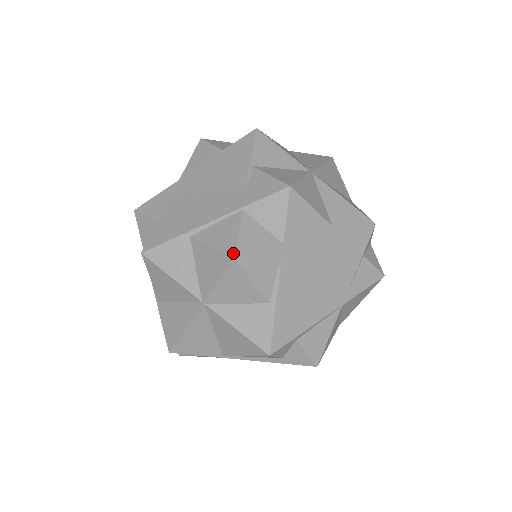
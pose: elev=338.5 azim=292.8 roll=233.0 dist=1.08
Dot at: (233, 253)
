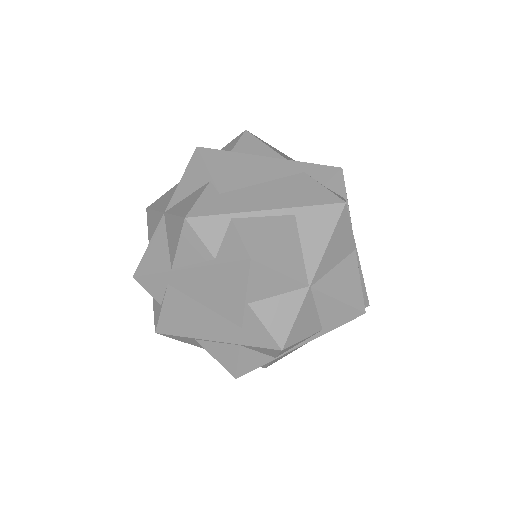
Dot at: (234, 376)
